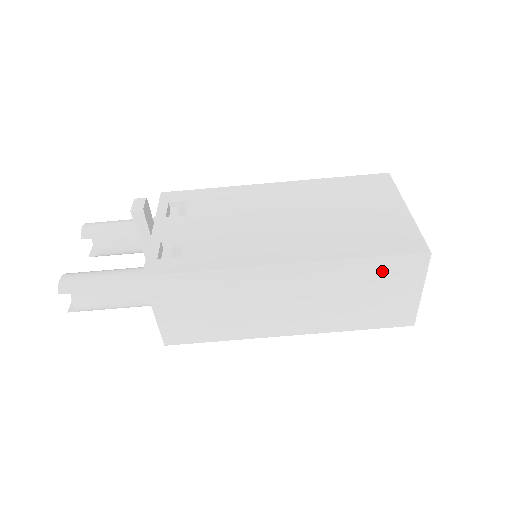
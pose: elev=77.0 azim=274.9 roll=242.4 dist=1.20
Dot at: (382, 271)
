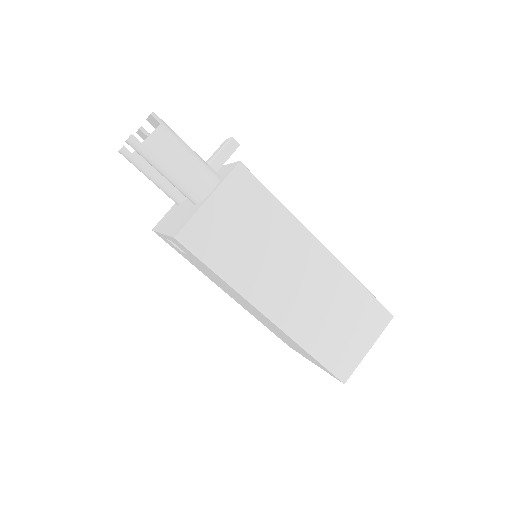
Dot at: (364, 306)
